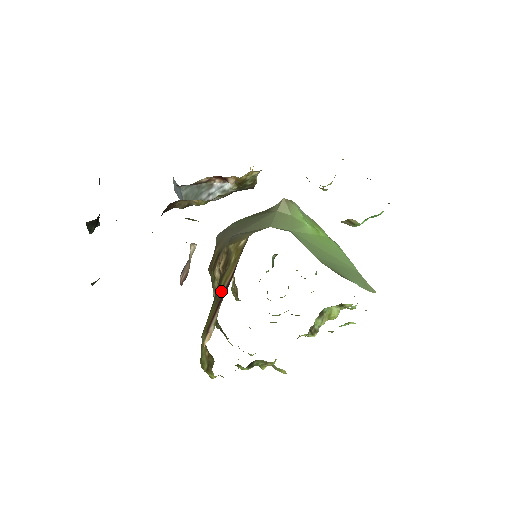
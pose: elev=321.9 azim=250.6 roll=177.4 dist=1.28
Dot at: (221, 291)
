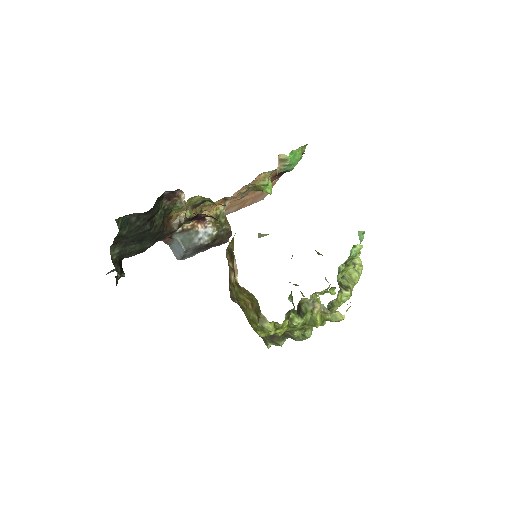
Dot at: occluded
